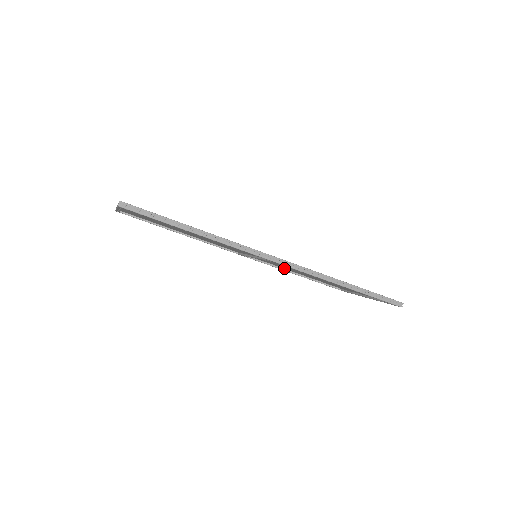
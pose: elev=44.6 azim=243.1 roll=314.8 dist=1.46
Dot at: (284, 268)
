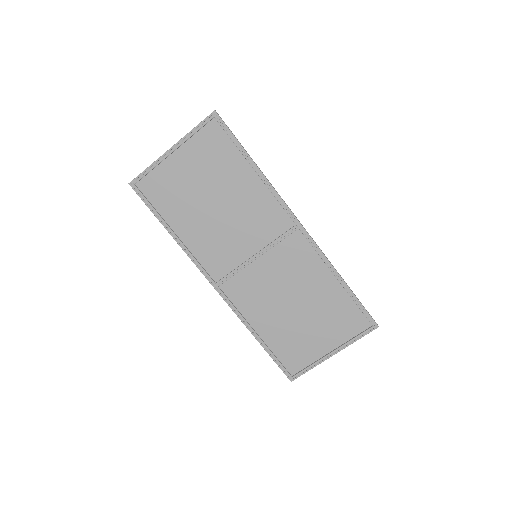
Dot at: (251, 319)
